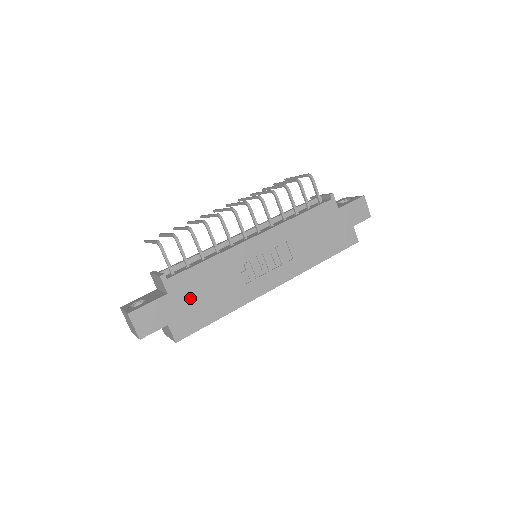
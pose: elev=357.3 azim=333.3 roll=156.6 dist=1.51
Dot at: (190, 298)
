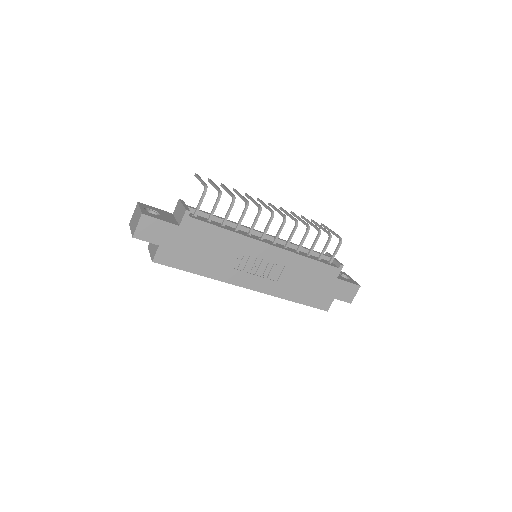
Dot at: (190, 242)
